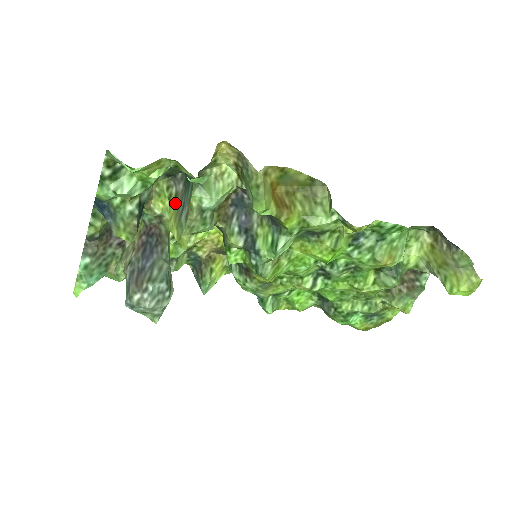
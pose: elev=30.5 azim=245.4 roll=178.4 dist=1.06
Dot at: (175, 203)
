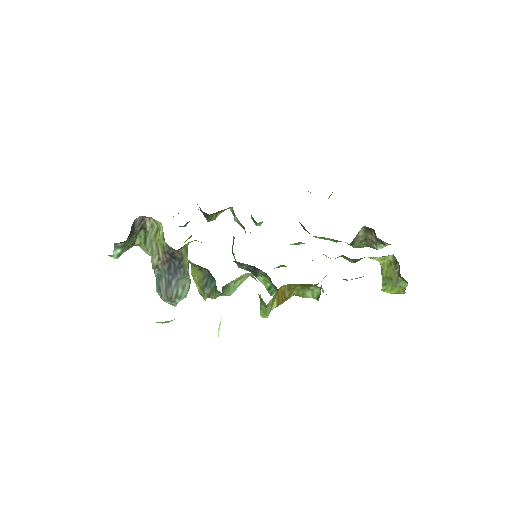
Dot at: (199, 272)
